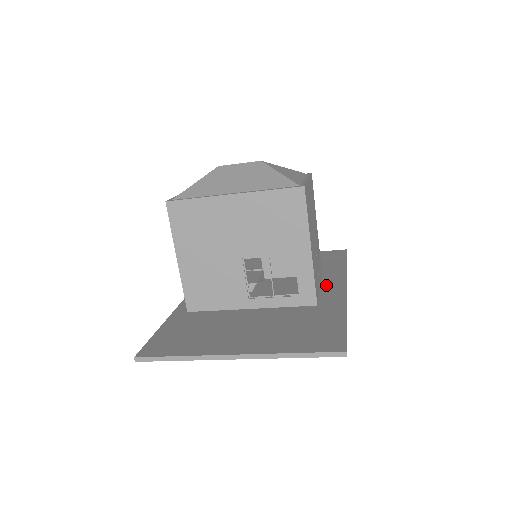
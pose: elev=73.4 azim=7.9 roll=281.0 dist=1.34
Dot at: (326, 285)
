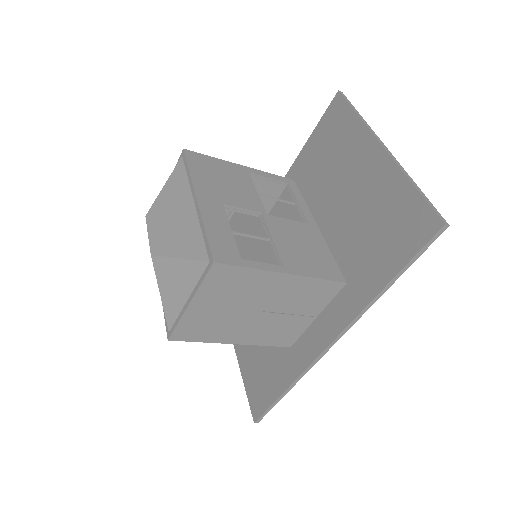
Dot at: (324, 318)
